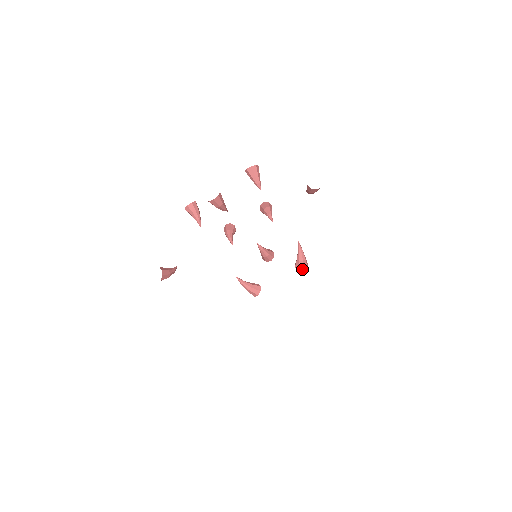
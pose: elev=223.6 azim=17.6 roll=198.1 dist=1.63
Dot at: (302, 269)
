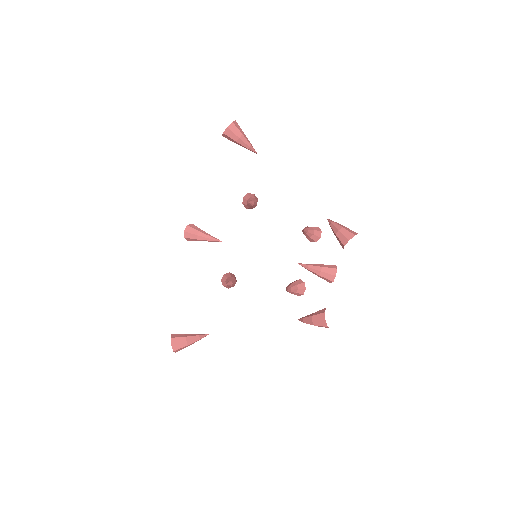
Dot at: (346, 241)
